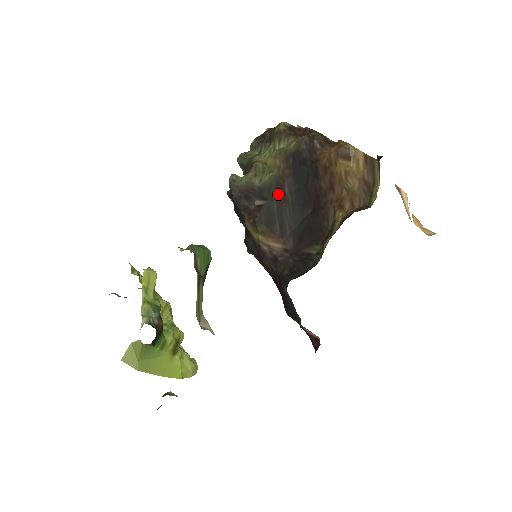
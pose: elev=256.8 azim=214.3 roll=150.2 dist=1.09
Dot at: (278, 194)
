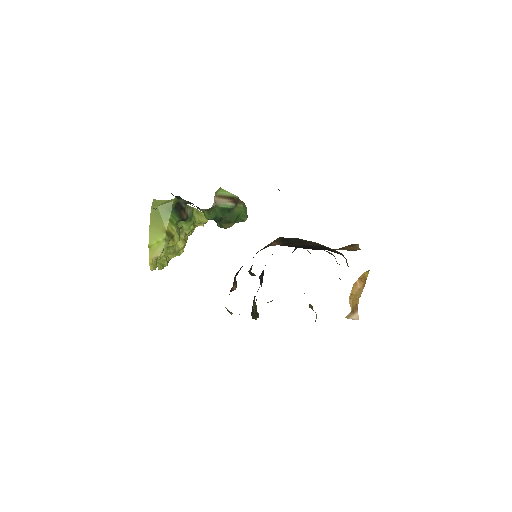
Dot at: (302, 241)
